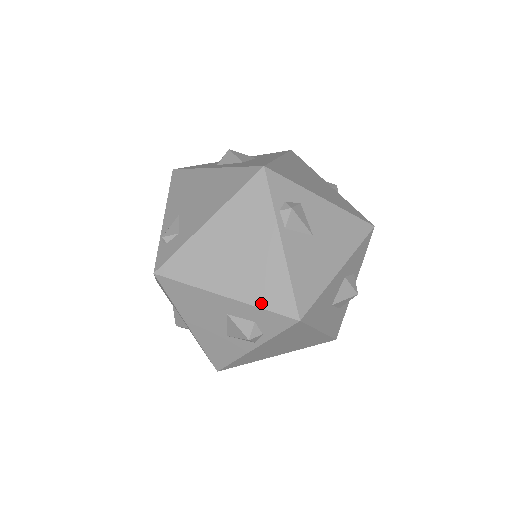
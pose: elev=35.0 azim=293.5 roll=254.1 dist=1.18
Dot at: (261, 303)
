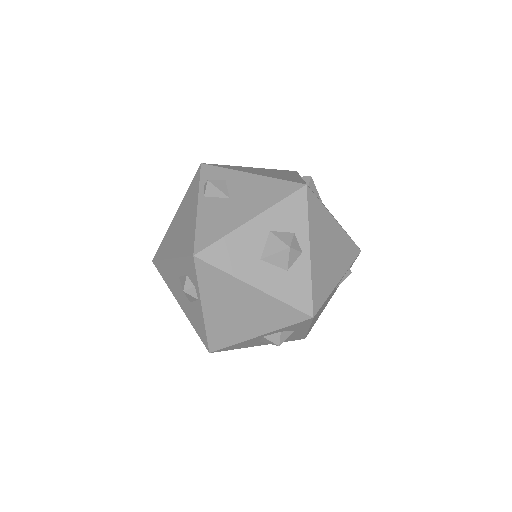
Dot at: (181, 253)
